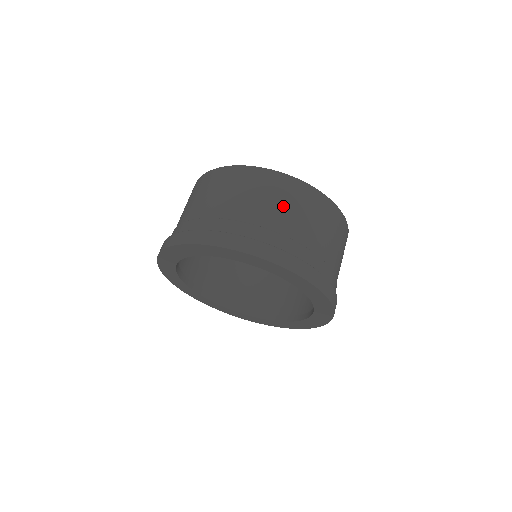
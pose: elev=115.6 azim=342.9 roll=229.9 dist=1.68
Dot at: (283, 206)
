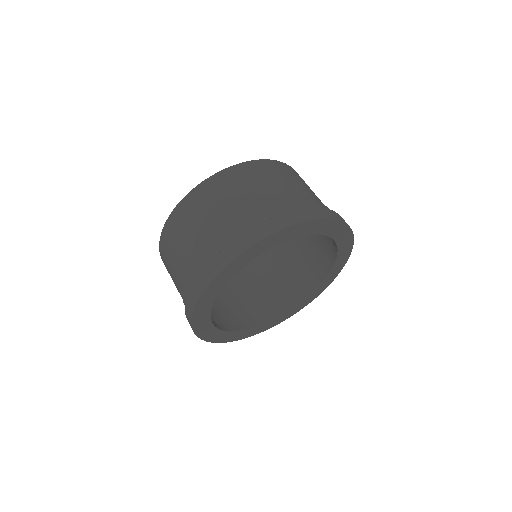
Dot at: (196, 224)
